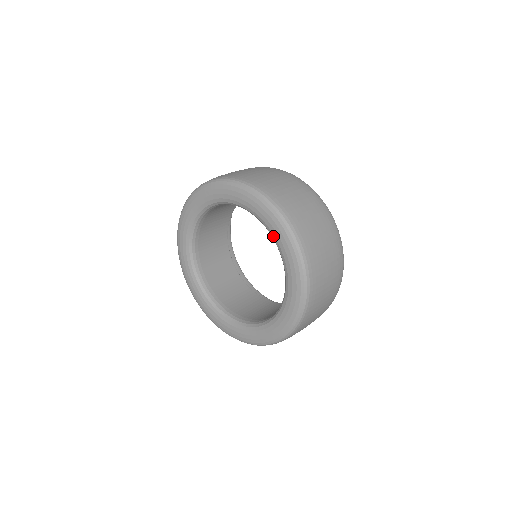
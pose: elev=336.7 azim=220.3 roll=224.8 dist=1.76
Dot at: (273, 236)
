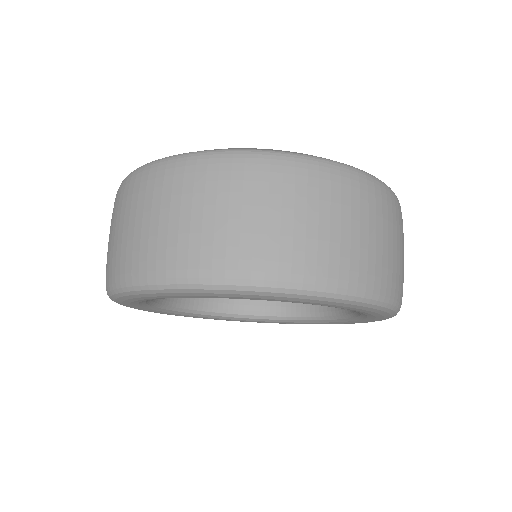
Dot at: occluded
